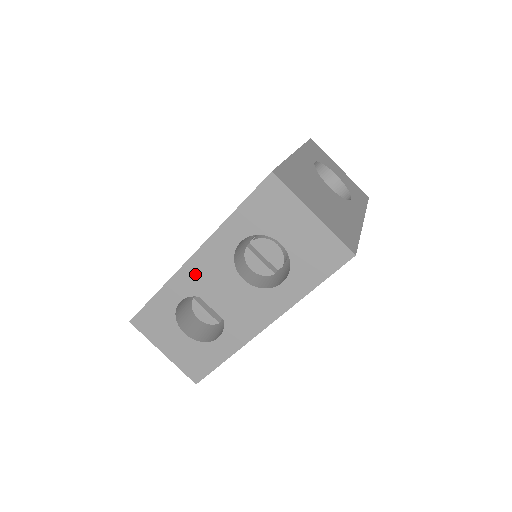
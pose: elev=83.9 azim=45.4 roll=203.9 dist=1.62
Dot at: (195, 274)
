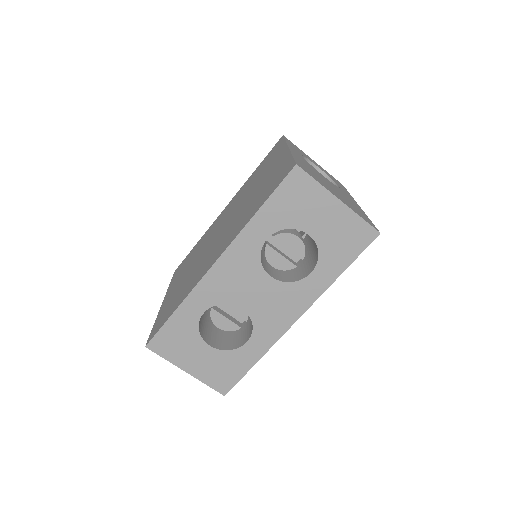
Dot at: (219, 281)
